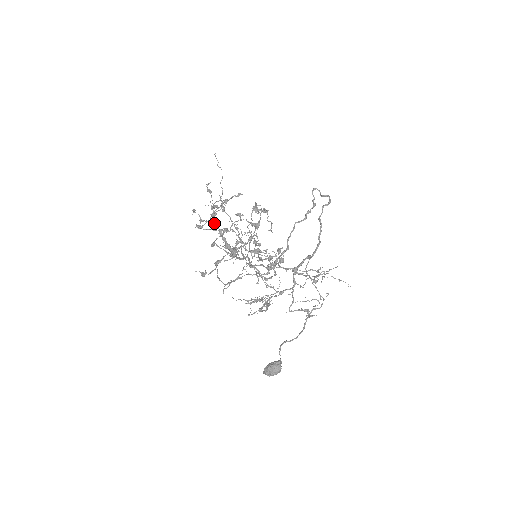
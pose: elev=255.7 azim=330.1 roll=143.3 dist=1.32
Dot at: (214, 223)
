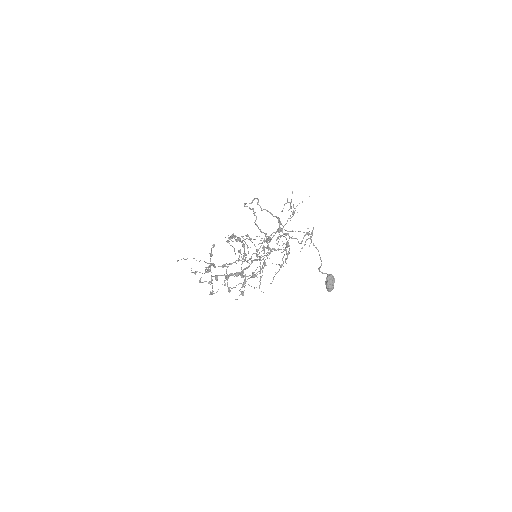
Dot at: (217, 276)
